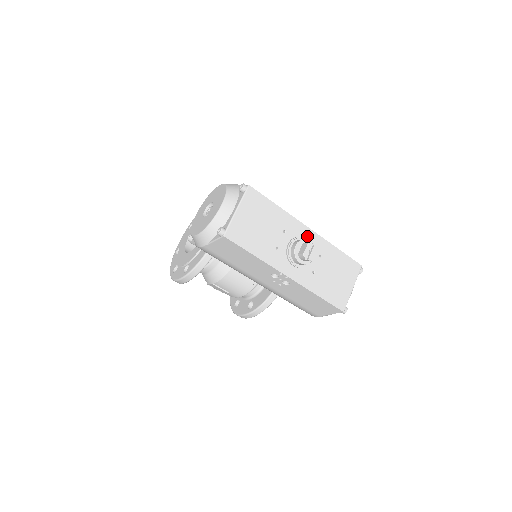
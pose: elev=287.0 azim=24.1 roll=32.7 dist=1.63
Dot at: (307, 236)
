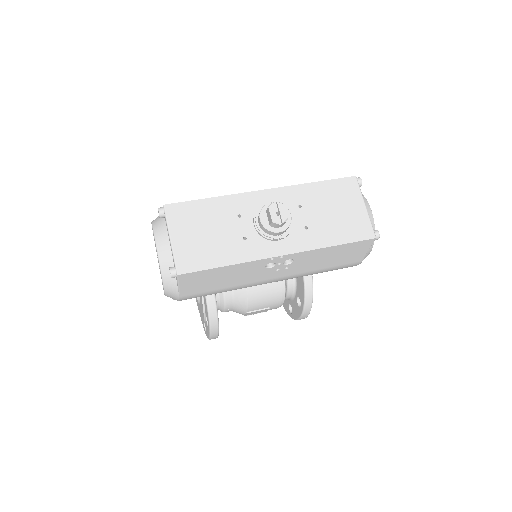
Dot at: (268, 199)
